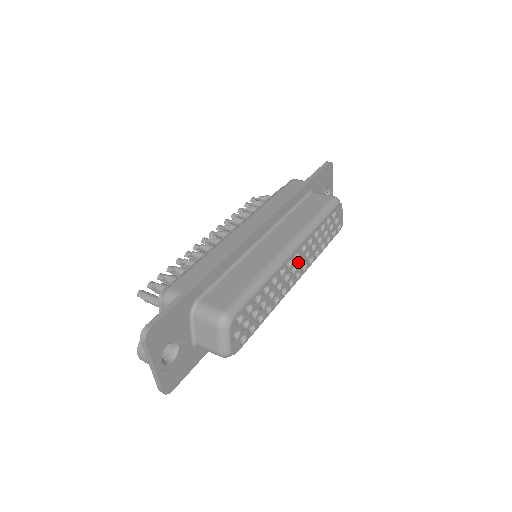
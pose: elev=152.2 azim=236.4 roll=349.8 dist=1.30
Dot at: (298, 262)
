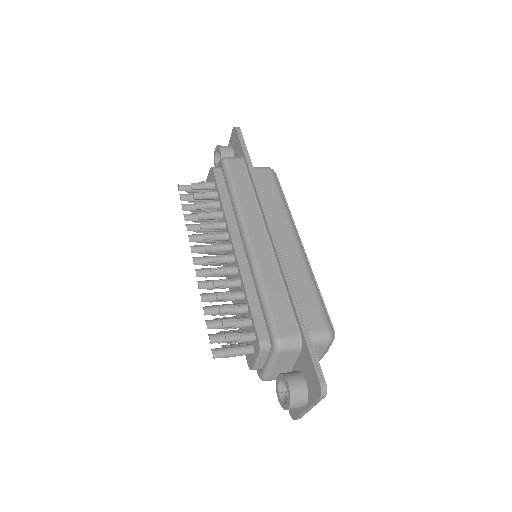
Dot at: occluded
